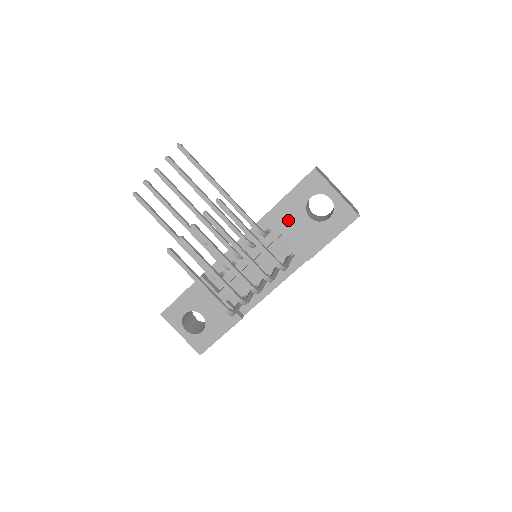
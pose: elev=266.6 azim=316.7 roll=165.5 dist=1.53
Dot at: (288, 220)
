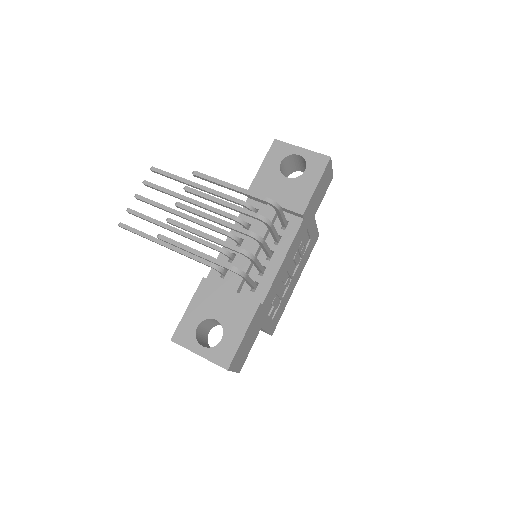
Dot at: (269, 188)
